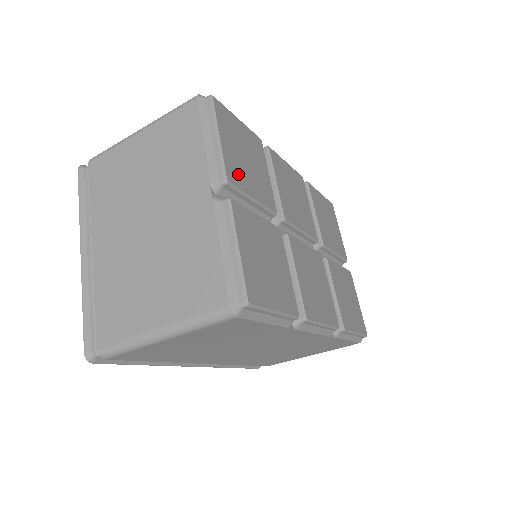
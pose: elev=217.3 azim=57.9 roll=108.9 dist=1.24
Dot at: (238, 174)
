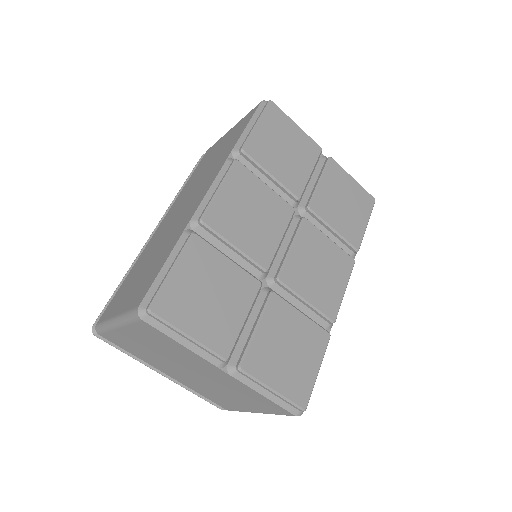
Dot at: (223, 332)
